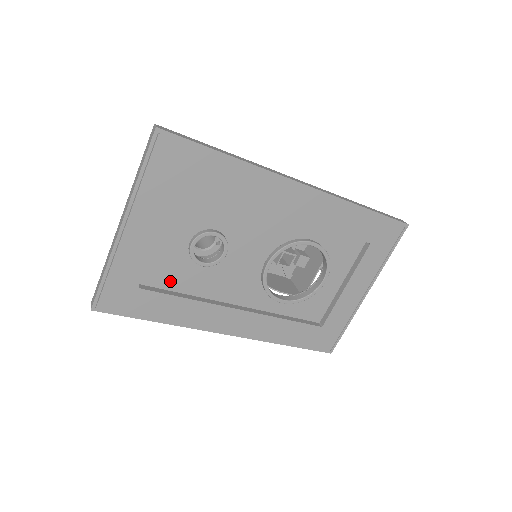
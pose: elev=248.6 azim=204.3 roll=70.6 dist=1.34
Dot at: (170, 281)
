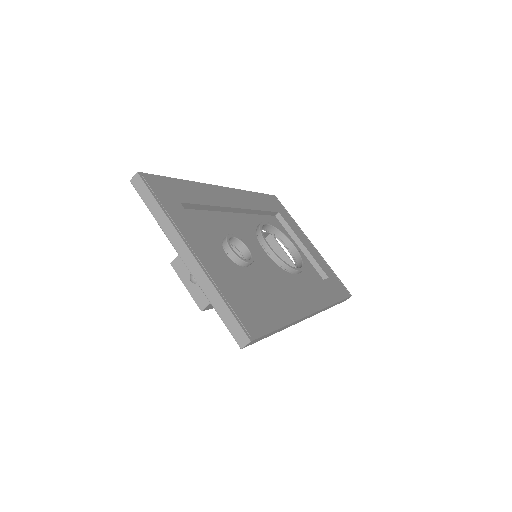
Dot at: (251, 293)
